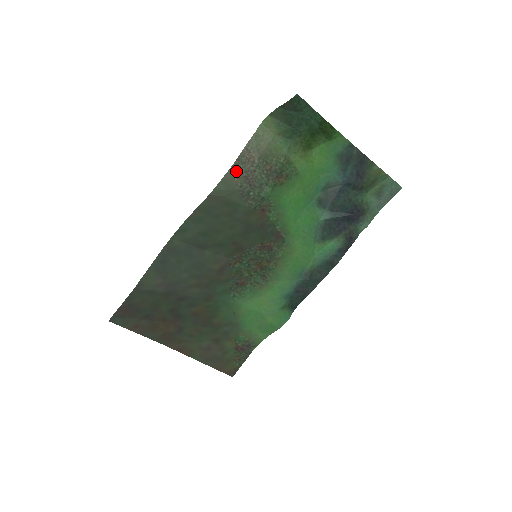
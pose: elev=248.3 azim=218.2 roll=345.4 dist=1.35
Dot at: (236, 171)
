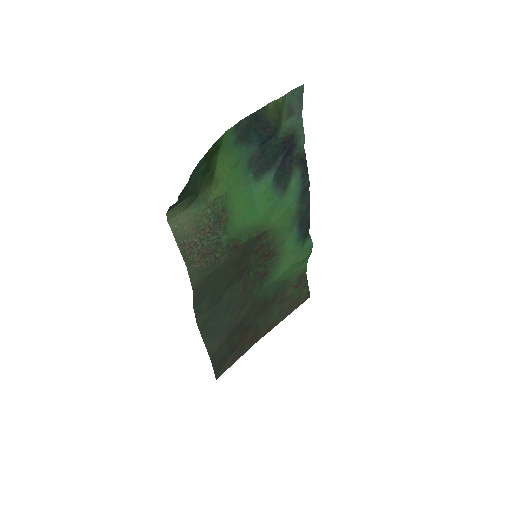
Dot at: (192, 263)
